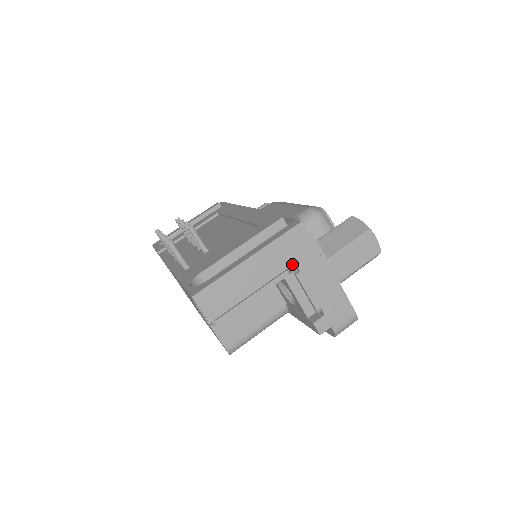
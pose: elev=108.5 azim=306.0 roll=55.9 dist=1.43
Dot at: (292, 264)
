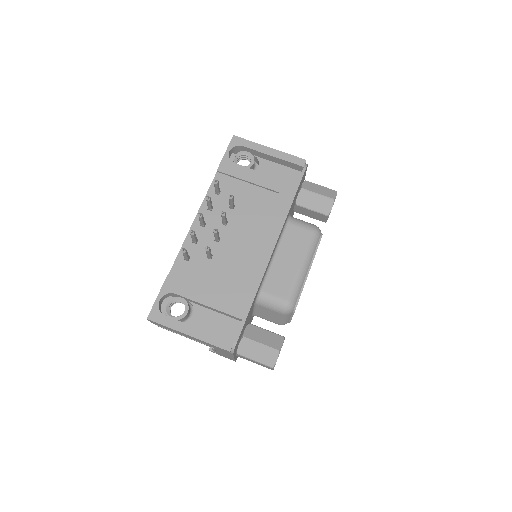
Dot at: occluded
